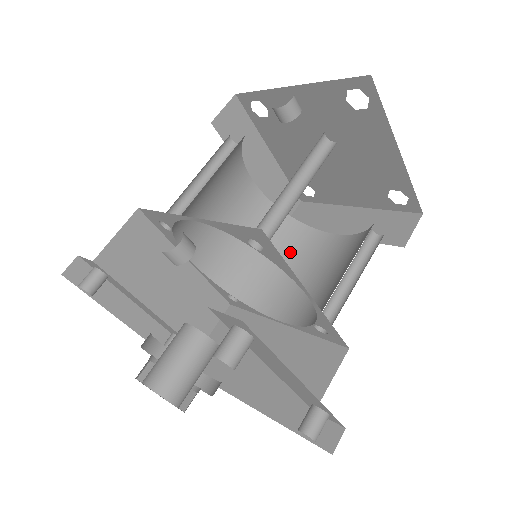
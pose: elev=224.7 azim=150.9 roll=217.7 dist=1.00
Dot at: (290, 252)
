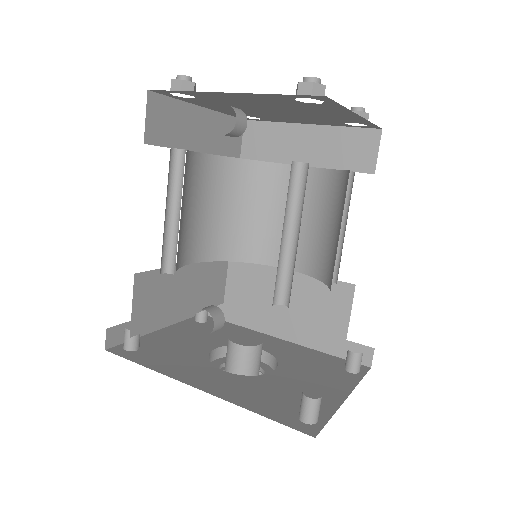
Dot at: (265, 198)
